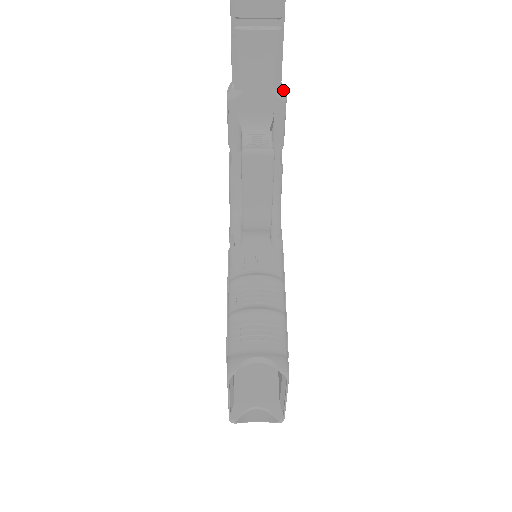
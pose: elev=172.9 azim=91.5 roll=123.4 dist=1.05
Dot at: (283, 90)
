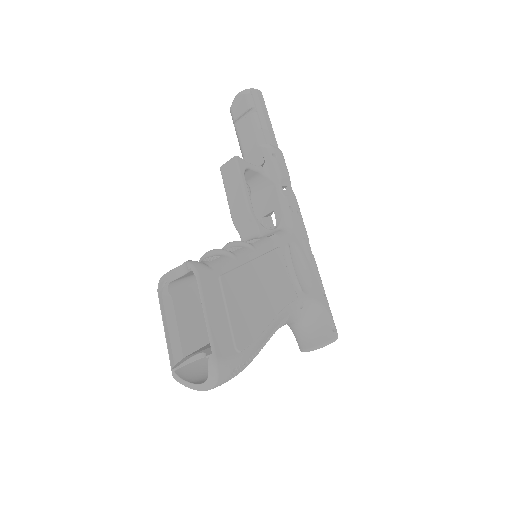
Dot at: (271, 145)
